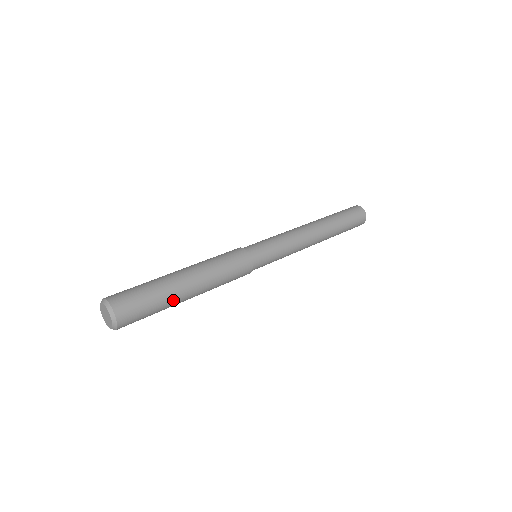
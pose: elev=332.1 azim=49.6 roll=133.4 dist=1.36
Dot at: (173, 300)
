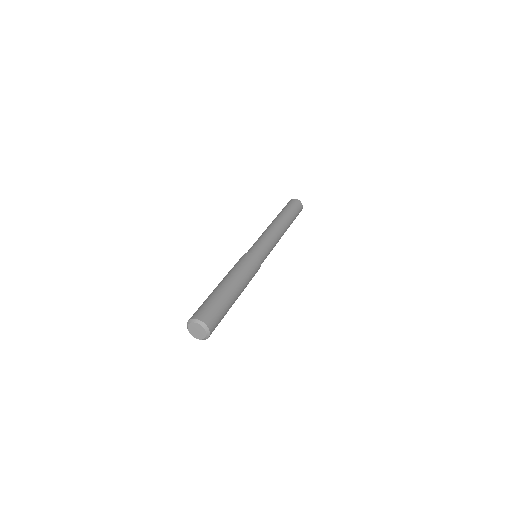
Dot at: (231, 305)
